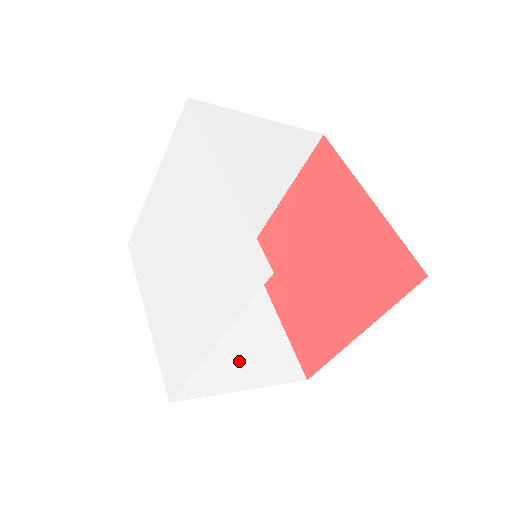
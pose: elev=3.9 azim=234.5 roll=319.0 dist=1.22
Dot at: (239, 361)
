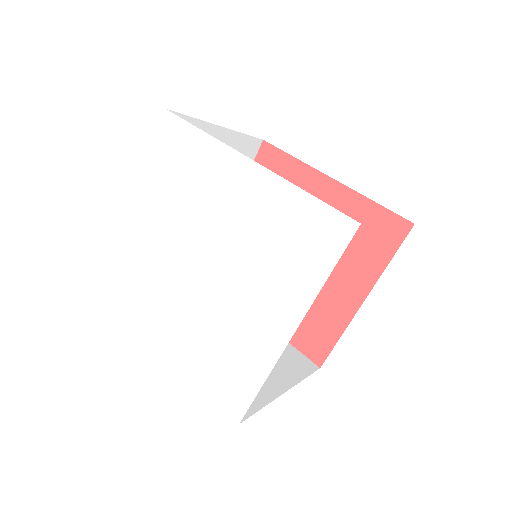
Dot at: occluded
